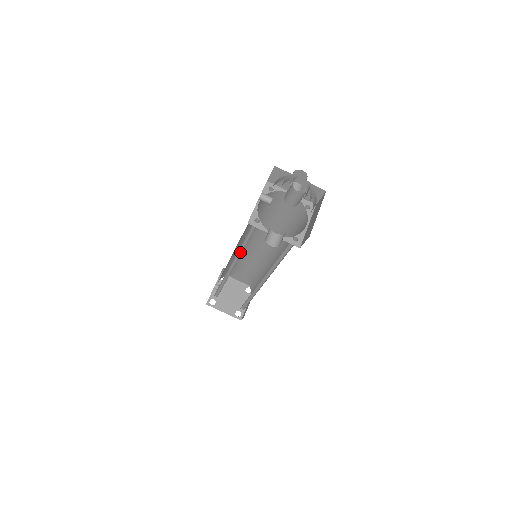
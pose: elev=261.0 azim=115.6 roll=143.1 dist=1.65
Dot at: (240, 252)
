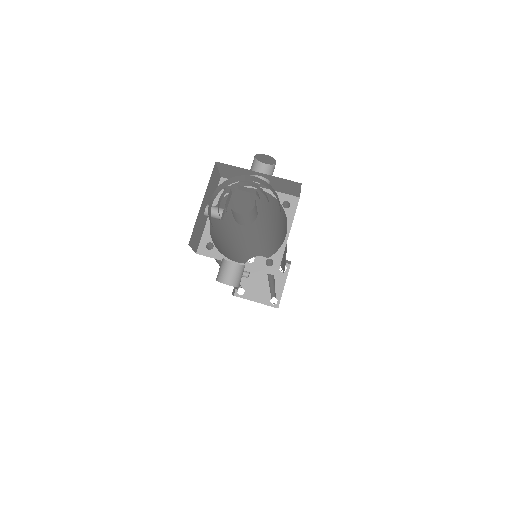
Dot at: occluded
